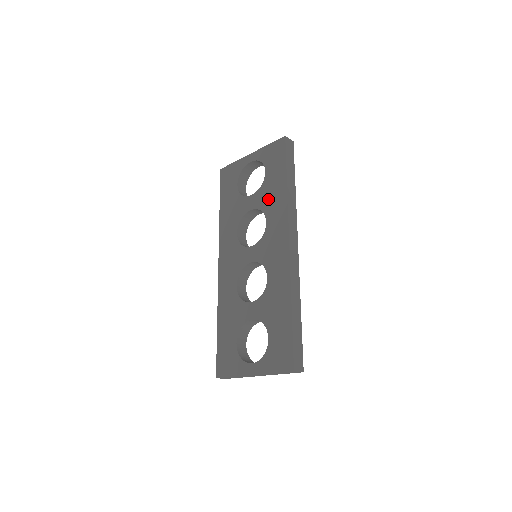
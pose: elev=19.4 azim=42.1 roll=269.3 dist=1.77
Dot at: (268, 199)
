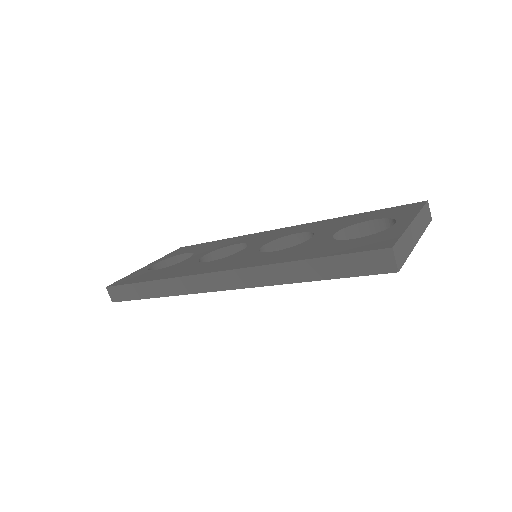
Dot at: (216, 246)
